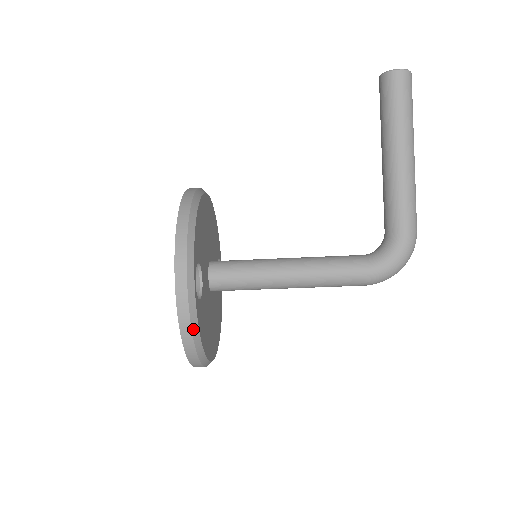
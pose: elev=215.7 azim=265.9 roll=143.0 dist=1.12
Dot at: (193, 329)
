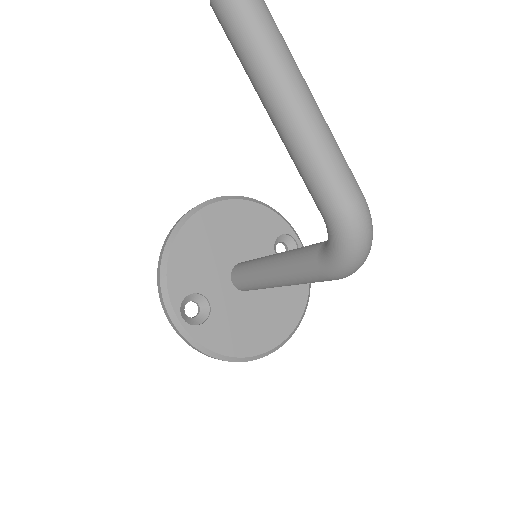
Dot at: (202, 350)
